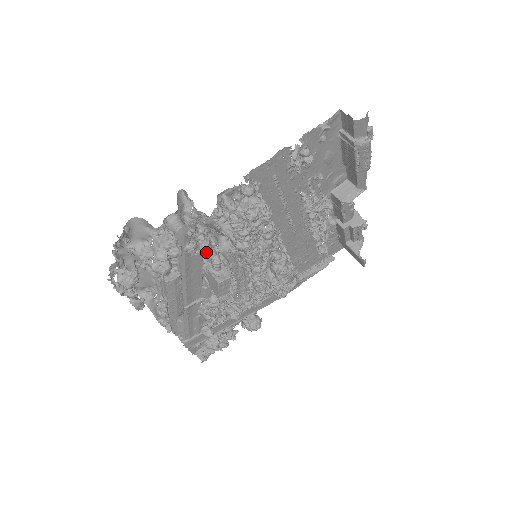
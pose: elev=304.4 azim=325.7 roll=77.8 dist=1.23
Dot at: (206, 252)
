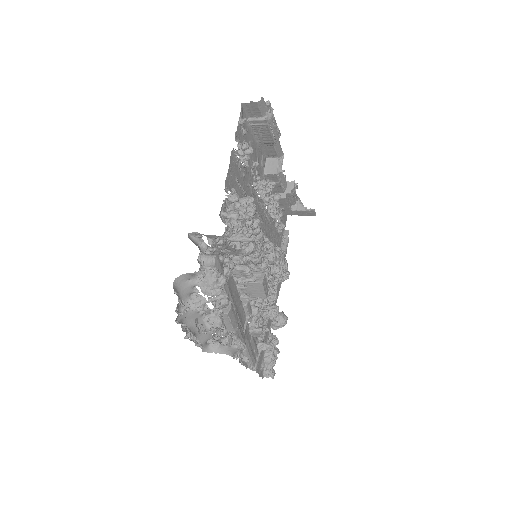
Dot at: (233, 271)
